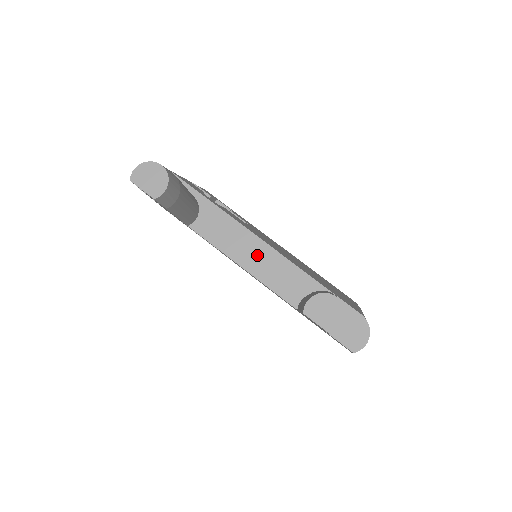
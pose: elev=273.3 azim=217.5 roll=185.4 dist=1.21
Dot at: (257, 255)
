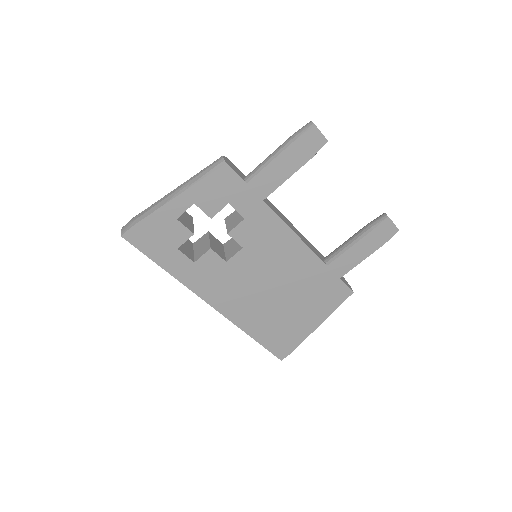
Dot at: (296, 231)
